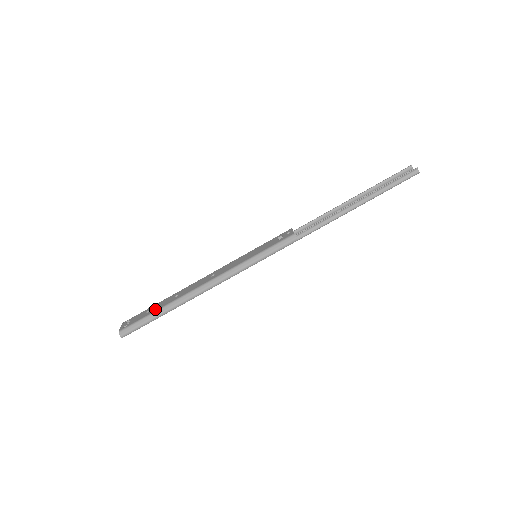
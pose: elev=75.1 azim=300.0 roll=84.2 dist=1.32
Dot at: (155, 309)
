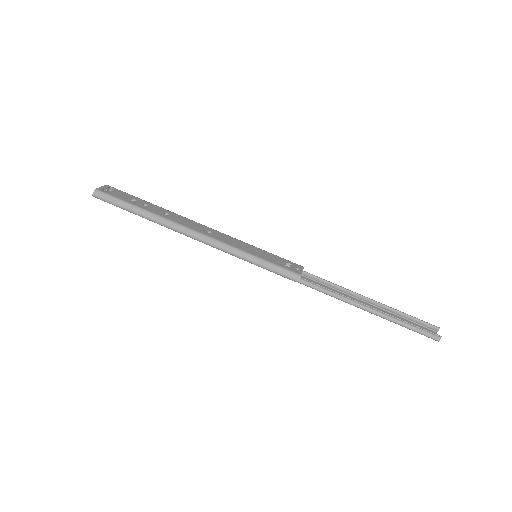
Dot at: (140, 205)
